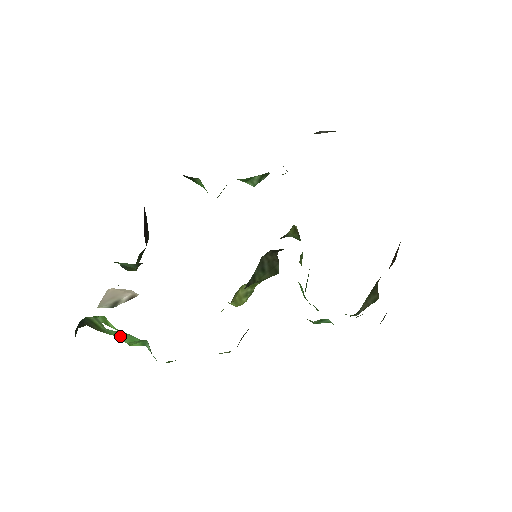
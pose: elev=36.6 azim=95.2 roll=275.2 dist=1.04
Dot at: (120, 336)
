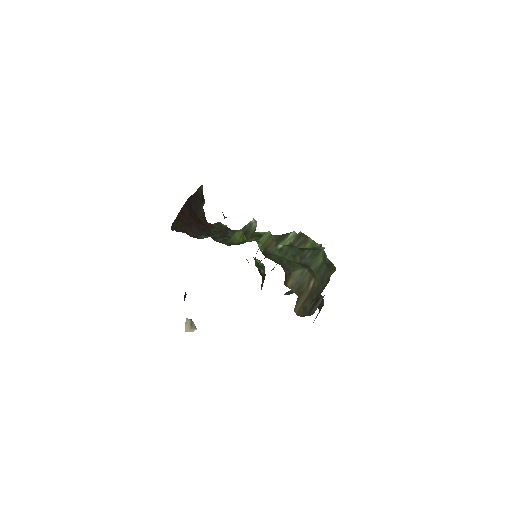
Dot at: occluded
